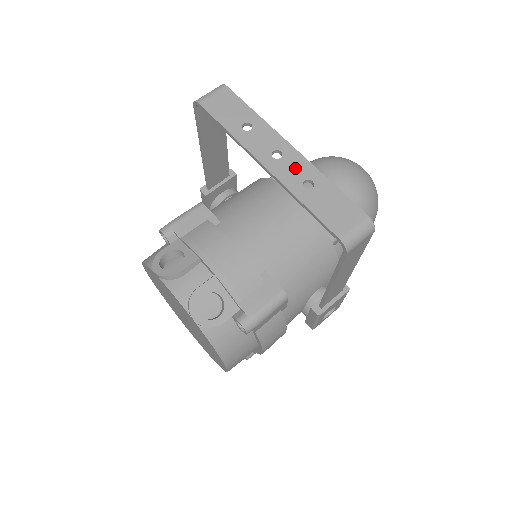
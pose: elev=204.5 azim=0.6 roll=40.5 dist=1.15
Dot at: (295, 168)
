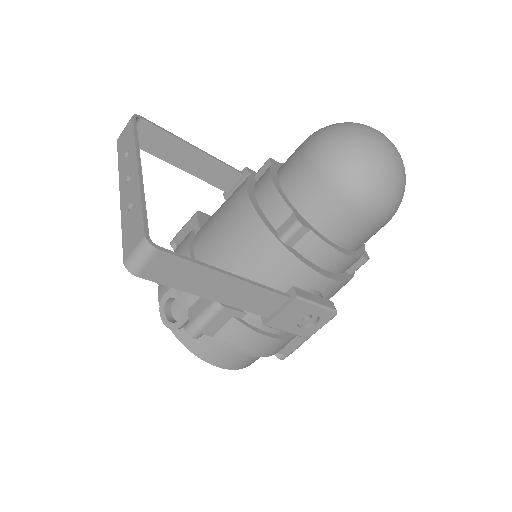
Dot at: (131, 190)
